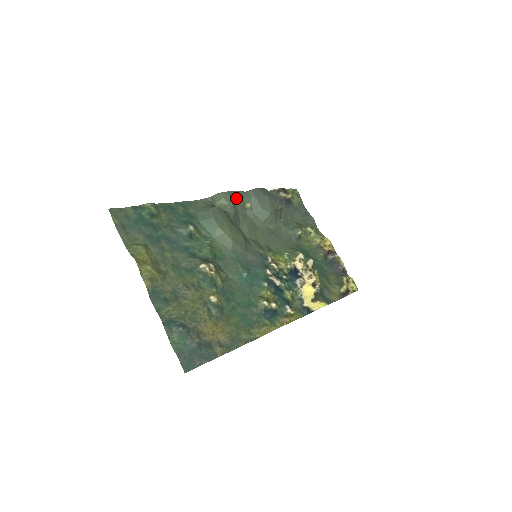
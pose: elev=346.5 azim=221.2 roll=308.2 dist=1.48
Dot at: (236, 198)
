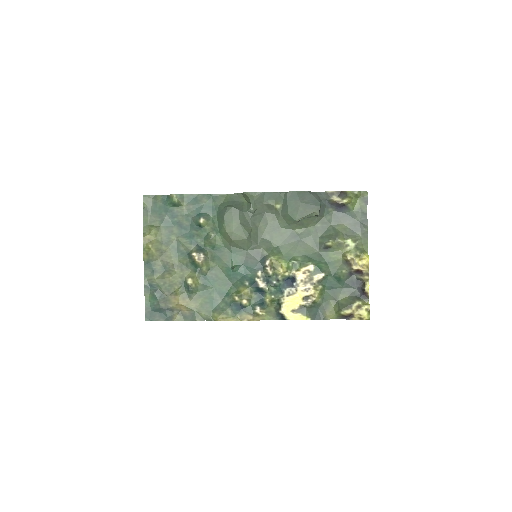
Dot at: (265, 198)
